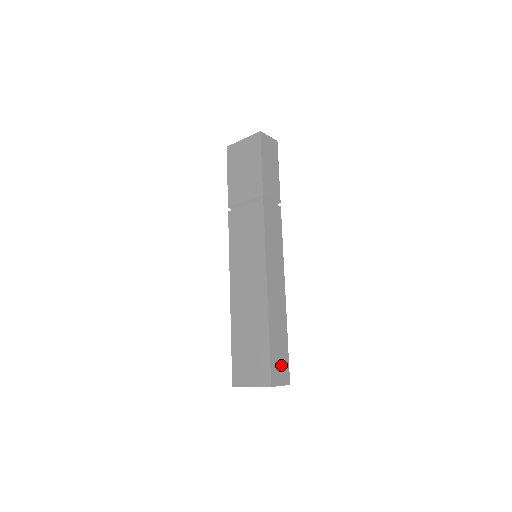
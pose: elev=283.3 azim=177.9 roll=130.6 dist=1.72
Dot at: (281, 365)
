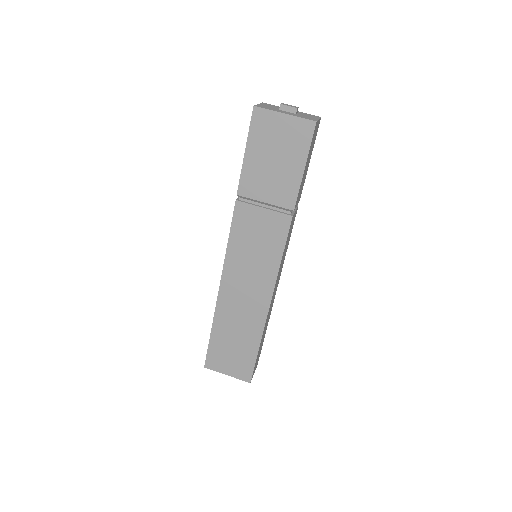
Dot at: (258, 358)
